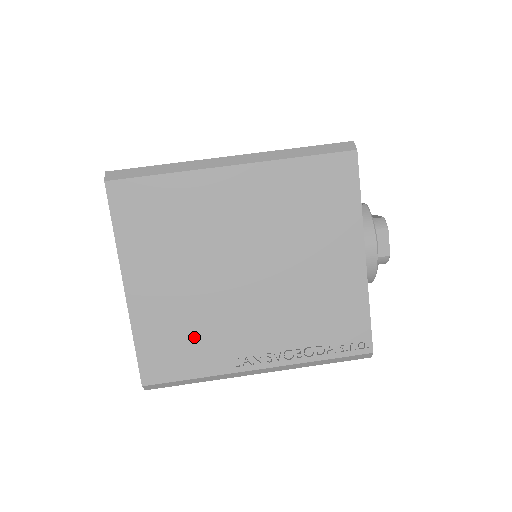
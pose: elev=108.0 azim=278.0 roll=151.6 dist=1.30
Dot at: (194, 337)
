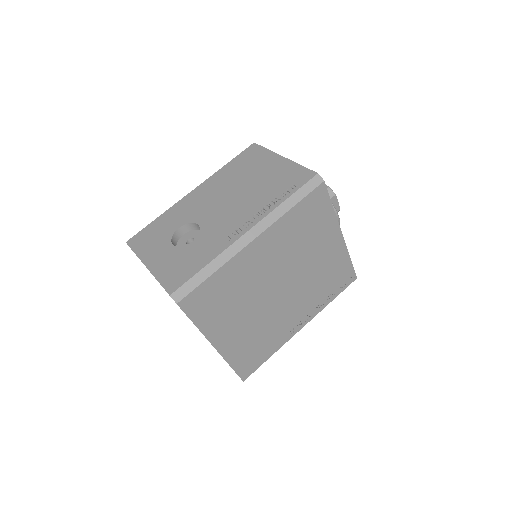
Dot at: (263, 340)
